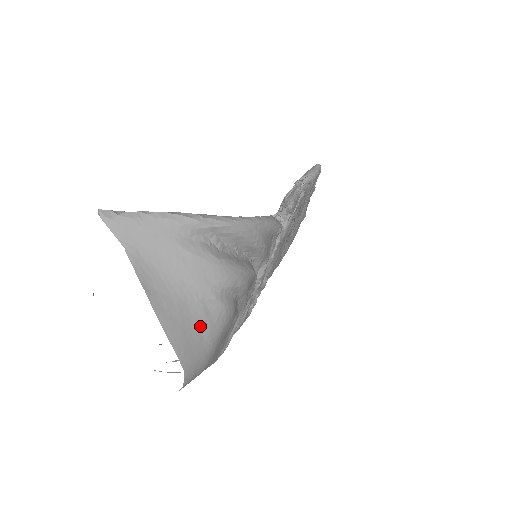
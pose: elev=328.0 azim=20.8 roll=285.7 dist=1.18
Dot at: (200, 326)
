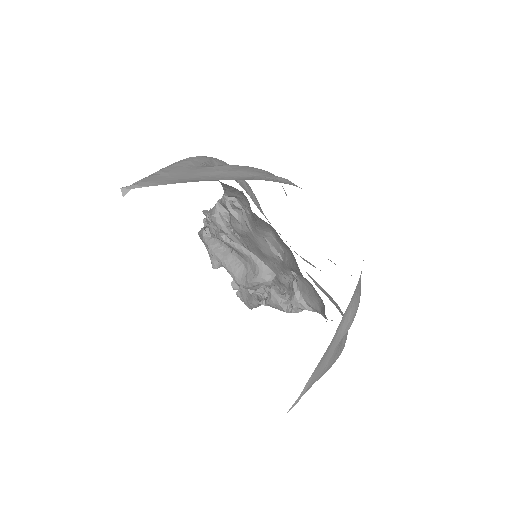
Dot at: occluded
